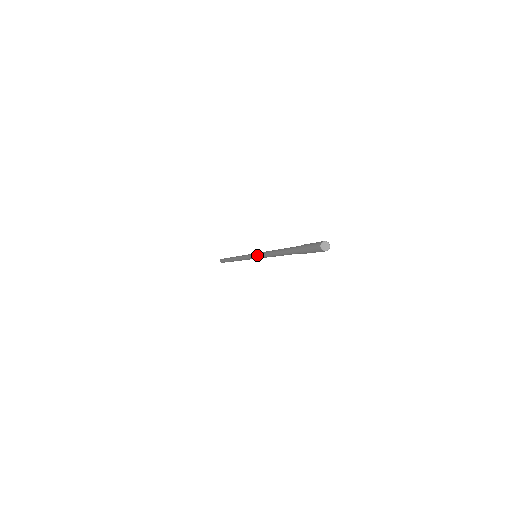
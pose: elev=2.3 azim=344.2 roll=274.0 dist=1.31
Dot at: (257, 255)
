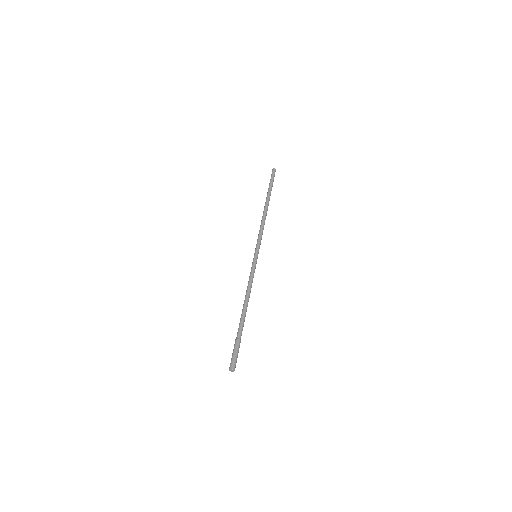
Dot at: (252, 264)
